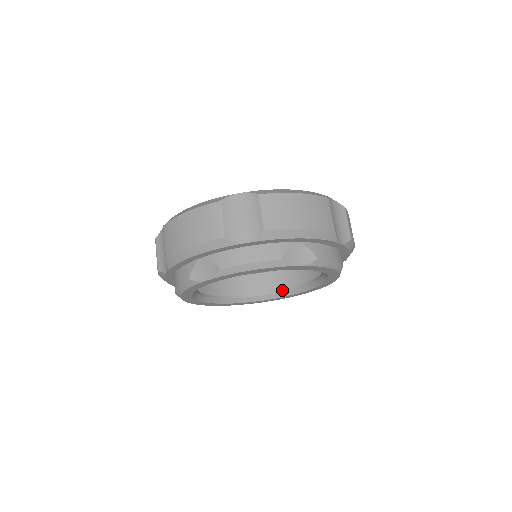
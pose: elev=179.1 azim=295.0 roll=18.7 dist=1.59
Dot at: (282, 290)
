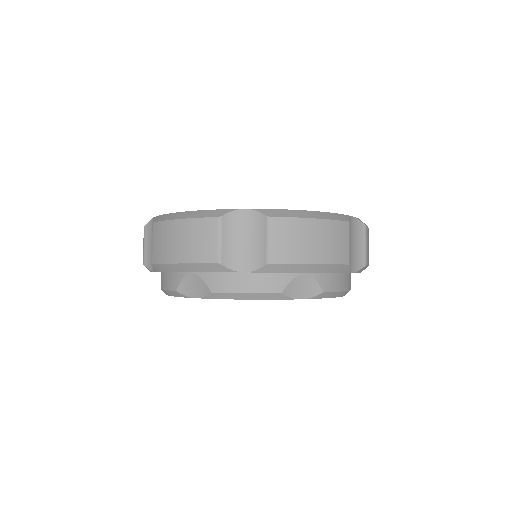
Dot at: occluded
